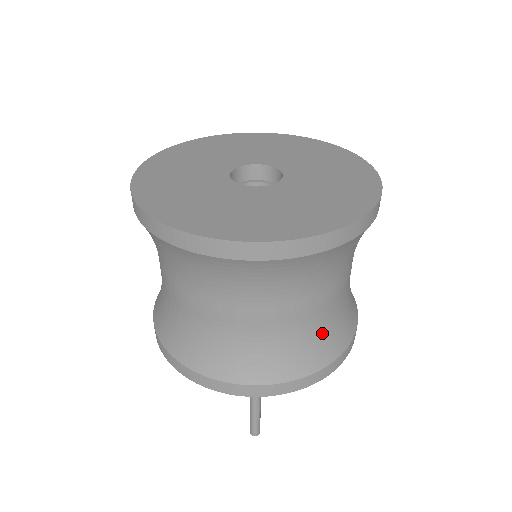
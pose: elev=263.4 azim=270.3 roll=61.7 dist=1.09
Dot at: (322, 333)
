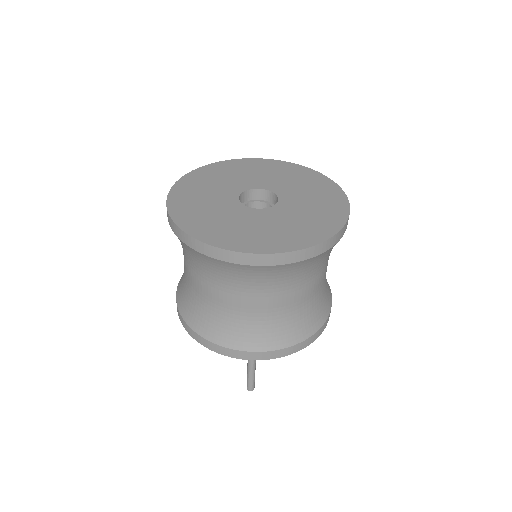
Dot at: (302, 316)
